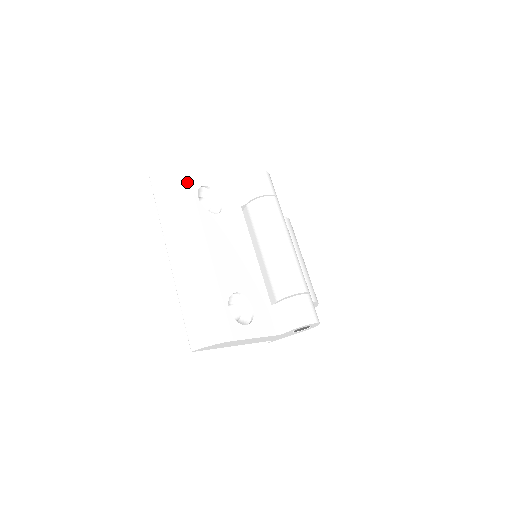
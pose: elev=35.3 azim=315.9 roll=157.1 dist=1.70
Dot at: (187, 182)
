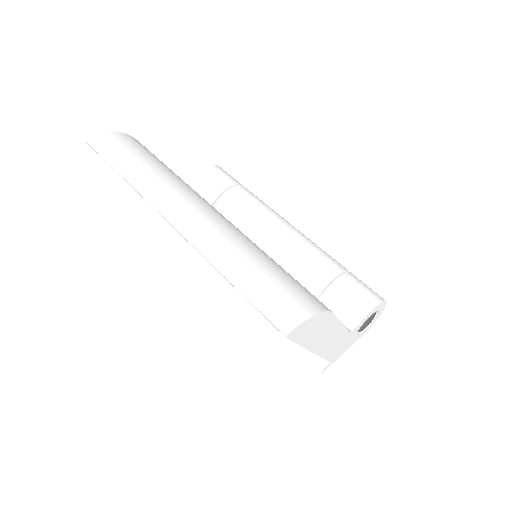
Dot at: (146, 148)
